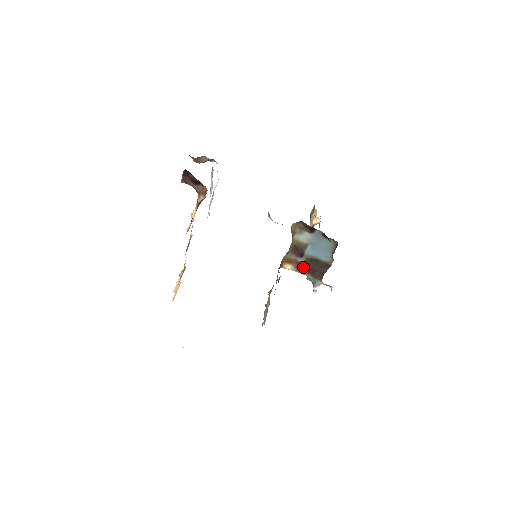
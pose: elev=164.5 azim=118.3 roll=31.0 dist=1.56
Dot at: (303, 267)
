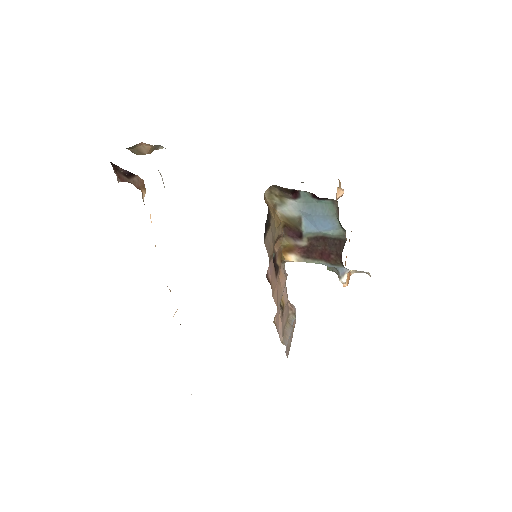
Dot at: (311, 253)
